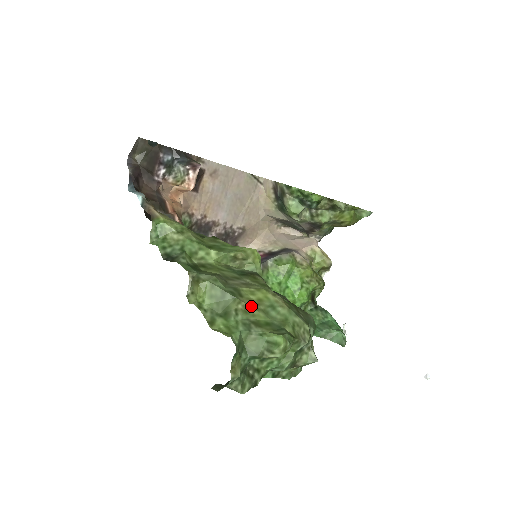
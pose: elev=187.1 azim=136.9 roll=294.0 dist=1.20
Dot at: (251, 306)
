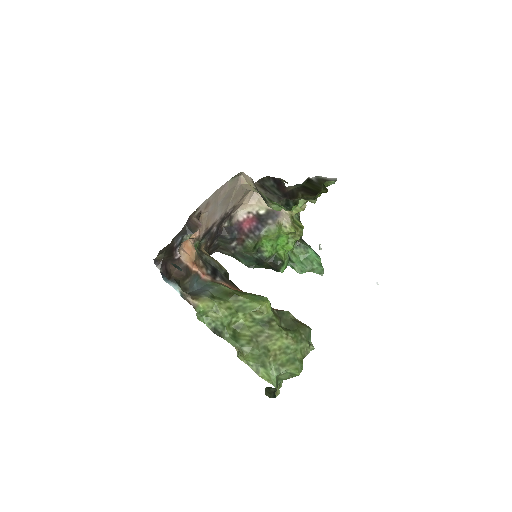
Dot at: (276, 355)
